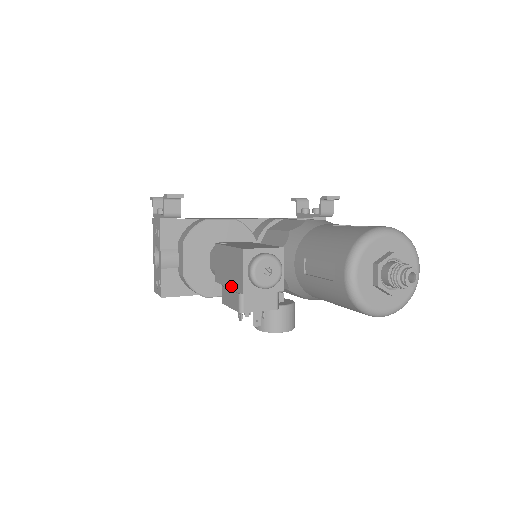
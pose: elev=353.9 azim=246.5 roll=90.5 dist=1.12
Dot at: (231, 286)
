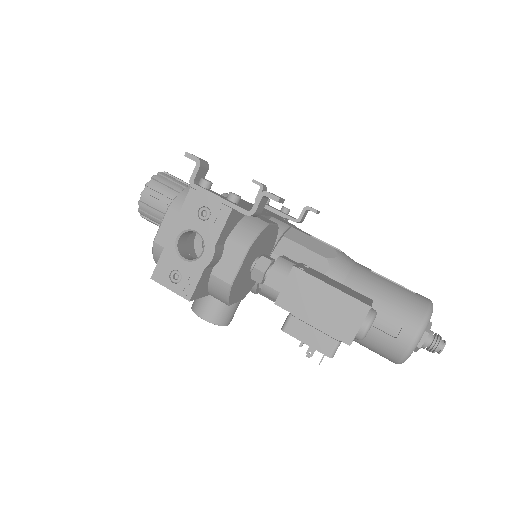
Dot at: (321, 327)
